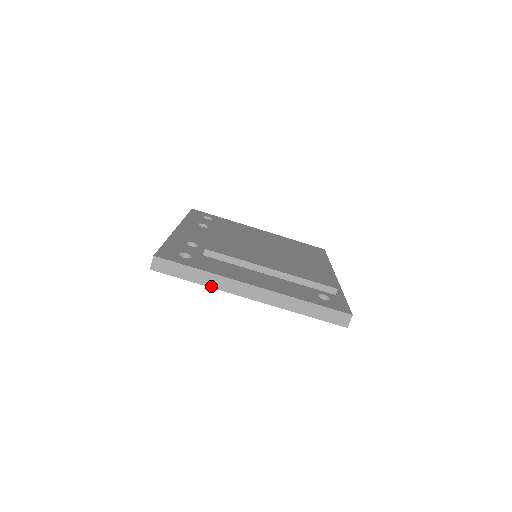
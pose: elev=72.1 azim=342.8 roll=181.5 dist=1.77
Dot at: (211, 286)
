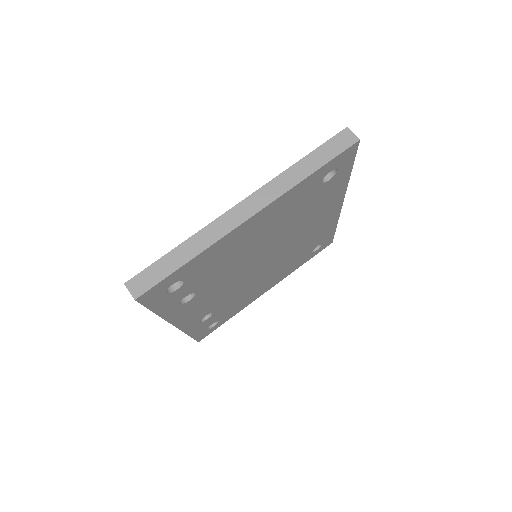
Dot at: (205, 247)
